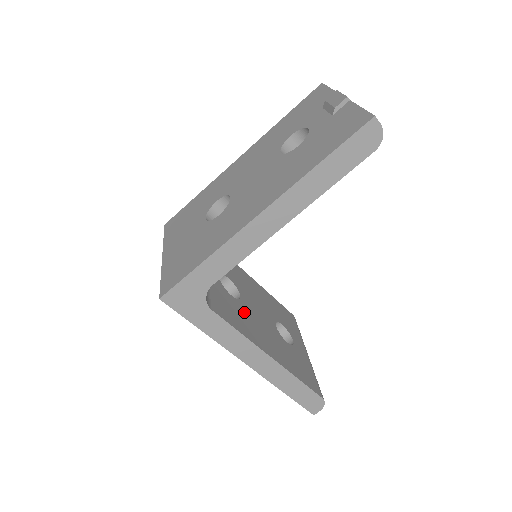
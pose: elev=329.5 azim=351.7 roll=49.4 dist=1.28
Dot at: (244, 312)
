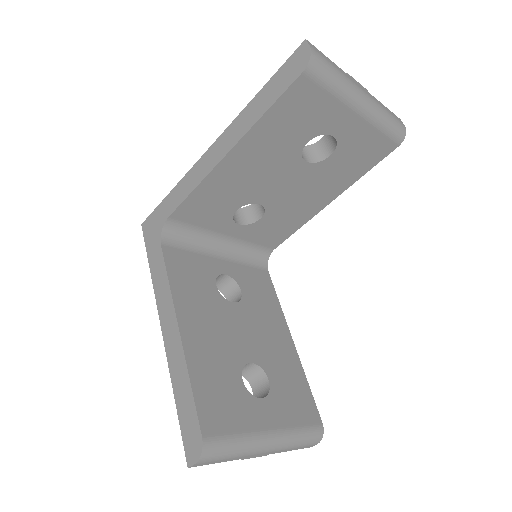
Dot at: (211, 300)
